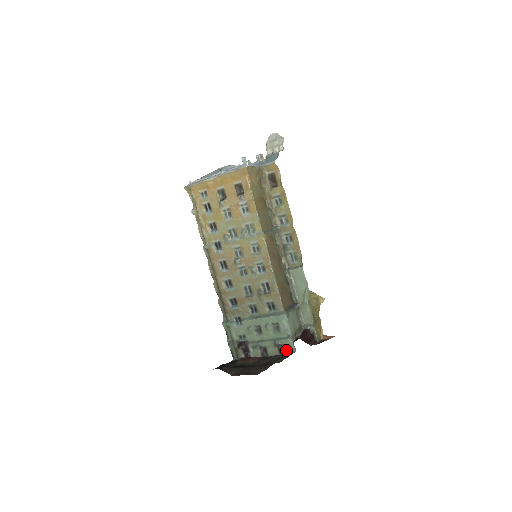
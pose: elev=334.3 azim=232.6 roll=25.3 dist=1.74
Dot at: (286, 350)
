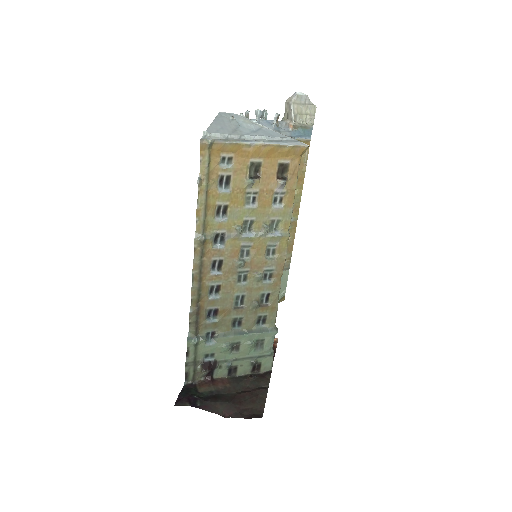
Dot at: (261, 368)
